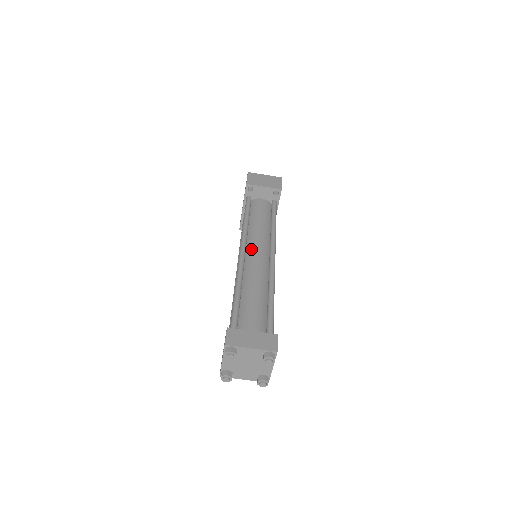
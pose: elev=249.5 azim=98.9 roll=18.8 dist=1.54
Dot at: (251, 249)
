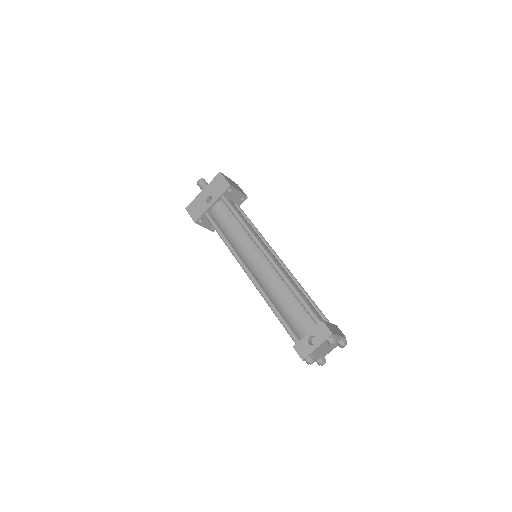
Dot at: occluded
